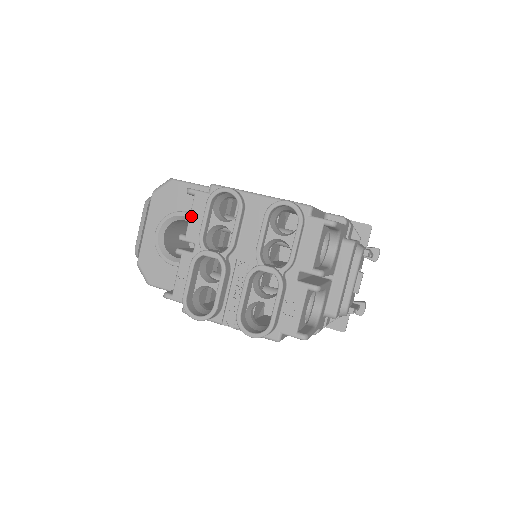
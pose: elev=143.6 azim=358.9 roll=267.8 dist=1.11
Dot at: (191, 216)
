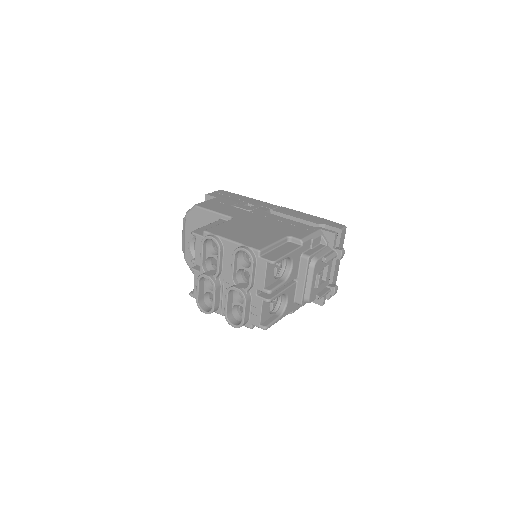
Dot at: (196, 250)
